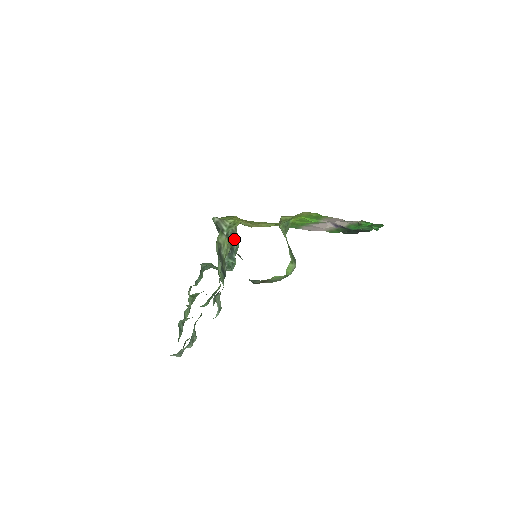
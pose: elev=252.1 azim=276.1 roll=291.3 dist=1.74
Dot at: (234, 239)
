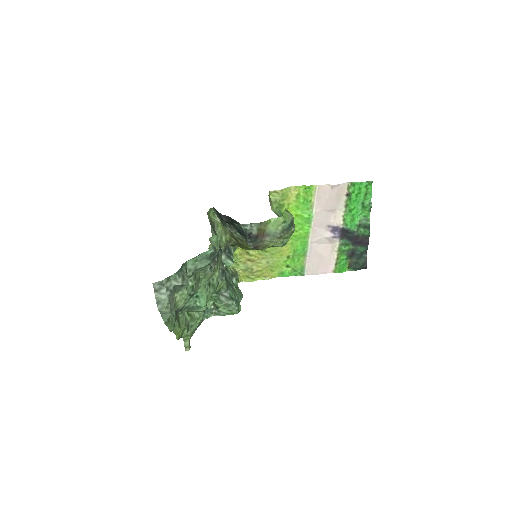
Dot at: (236, 284)
